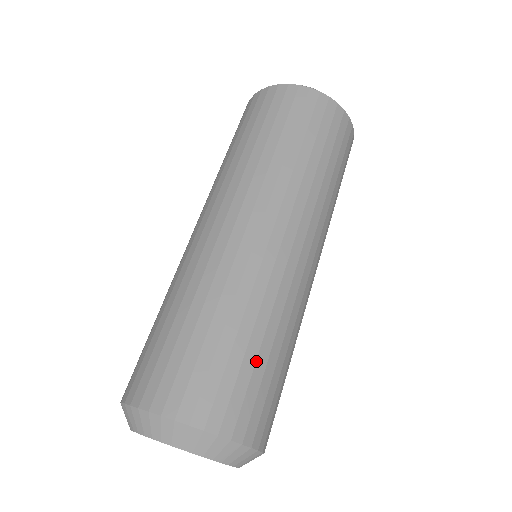
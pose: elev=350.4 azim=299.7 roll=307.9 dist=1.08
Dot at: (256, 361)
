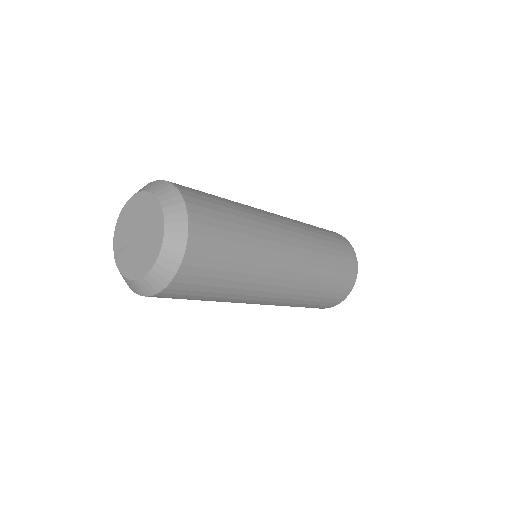
Dot at: (219, 201)
